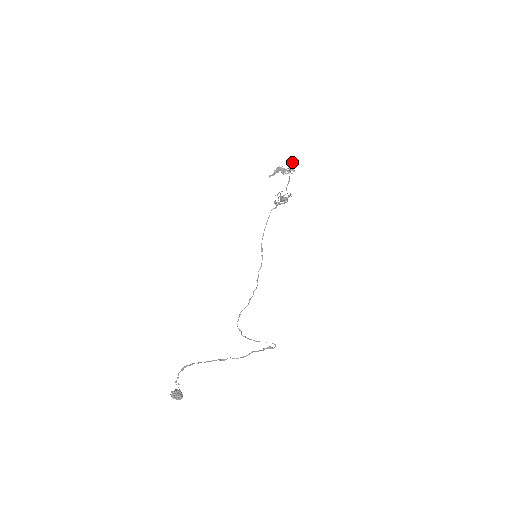
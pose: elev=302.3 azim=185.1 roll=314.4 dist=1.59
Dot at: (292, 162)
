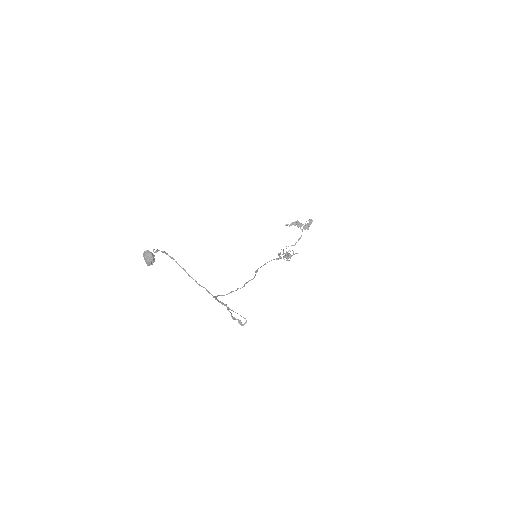
Dot at: (309, 221)
